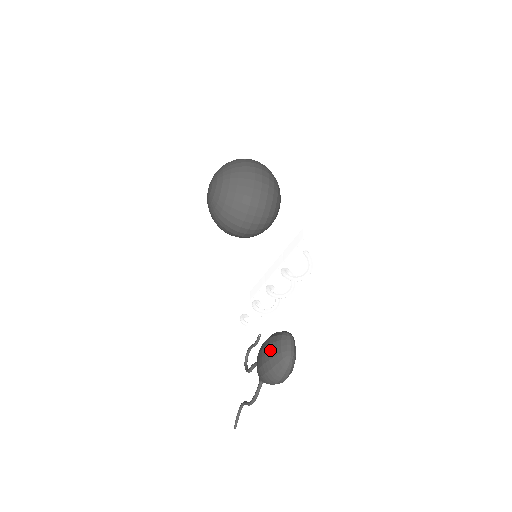
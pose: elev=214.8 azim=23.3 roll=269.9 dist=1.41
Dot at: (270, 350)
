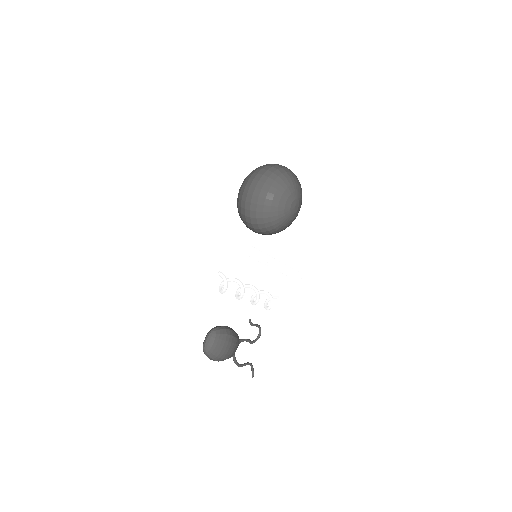
Dot at: occluded
